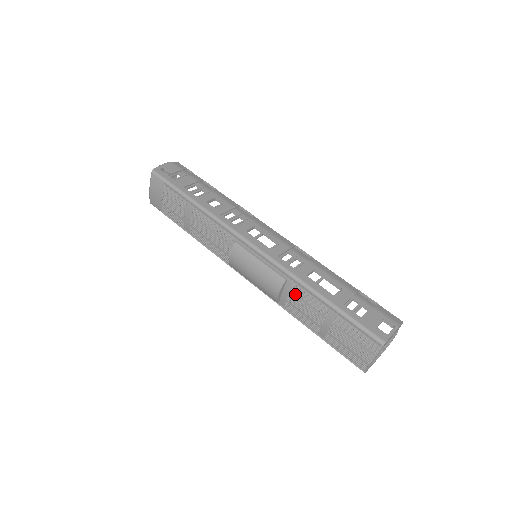
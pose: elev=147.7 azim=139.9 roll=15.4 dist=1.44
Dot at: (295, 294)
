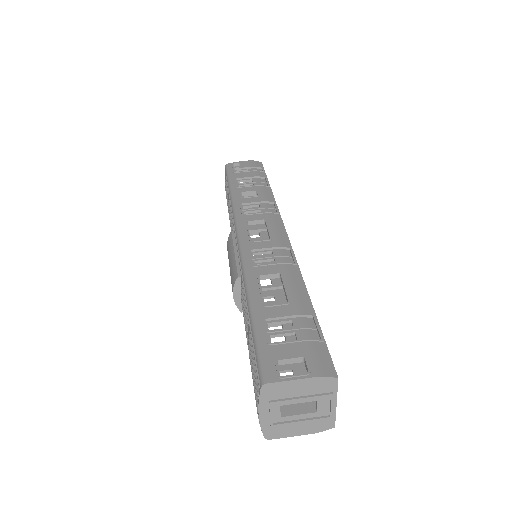
Dot at: (242, 298)
